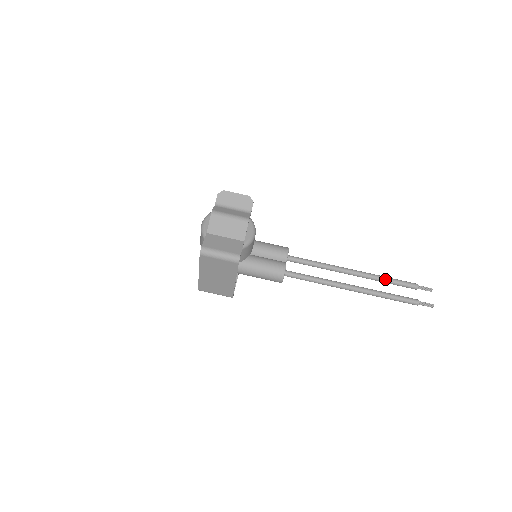
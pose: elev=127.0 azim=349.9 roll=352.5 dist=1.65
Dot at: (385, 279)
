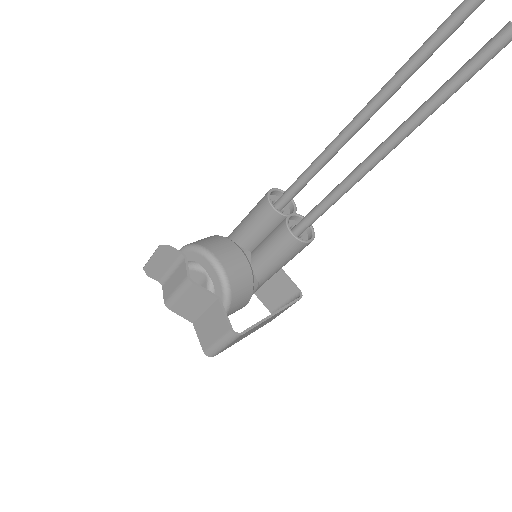
Dot at: (413, 66)
